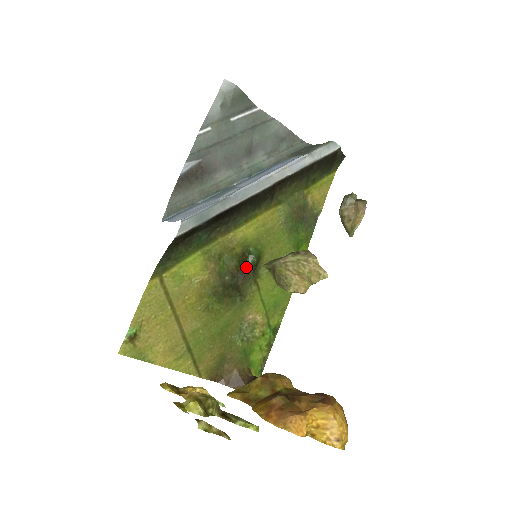
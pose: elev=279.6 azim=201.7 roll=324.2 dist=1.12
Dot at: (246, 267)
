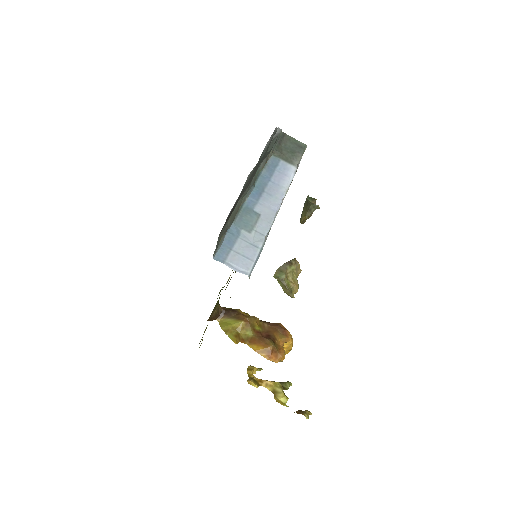
Dot at: occluded
